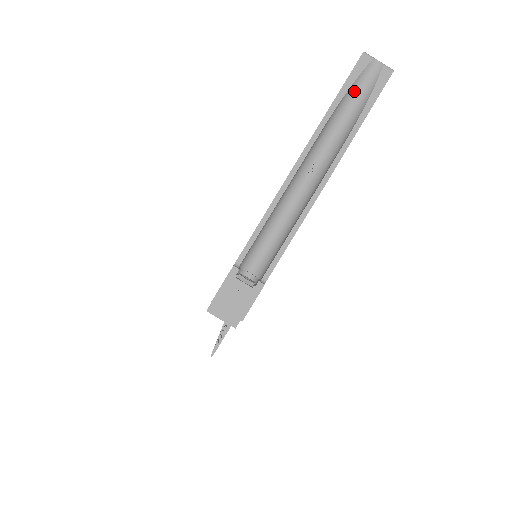
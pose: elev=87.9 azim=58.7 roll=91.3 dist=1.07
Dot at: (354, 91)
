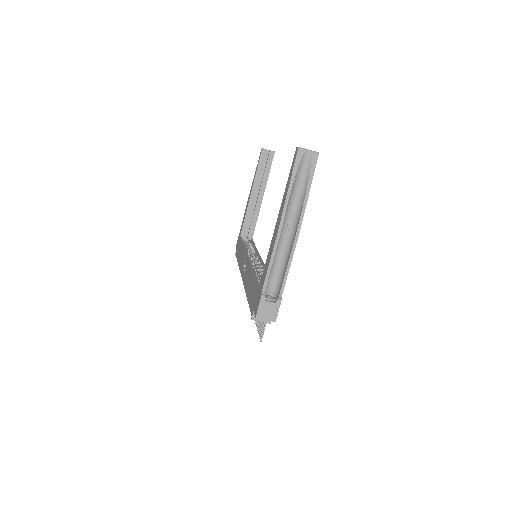
Dot at: (299, 172)
